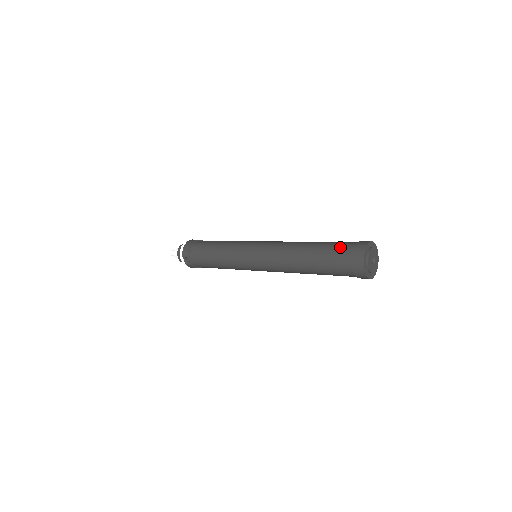
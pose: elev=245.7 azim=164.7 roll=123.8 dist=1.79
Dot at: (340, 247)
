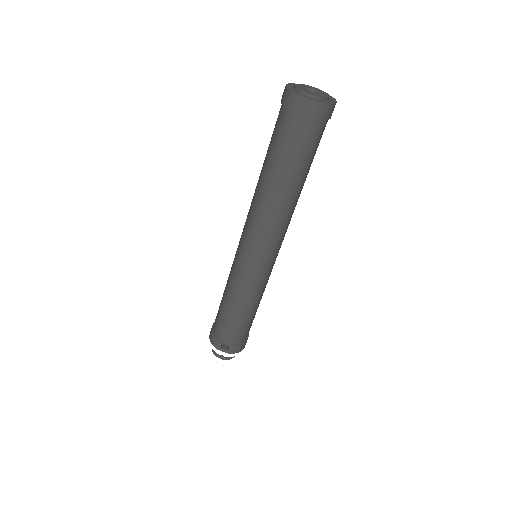
Dot at: (275, 126)
